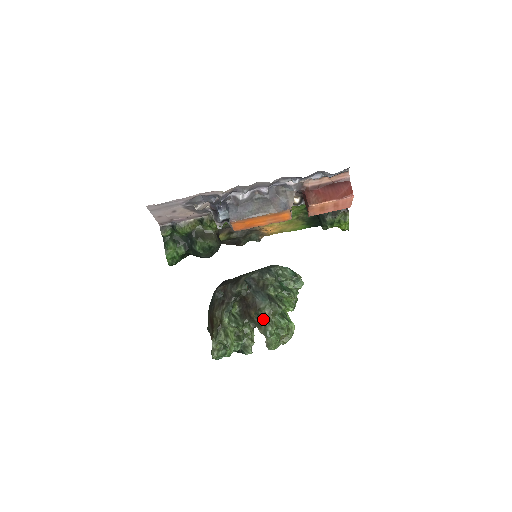
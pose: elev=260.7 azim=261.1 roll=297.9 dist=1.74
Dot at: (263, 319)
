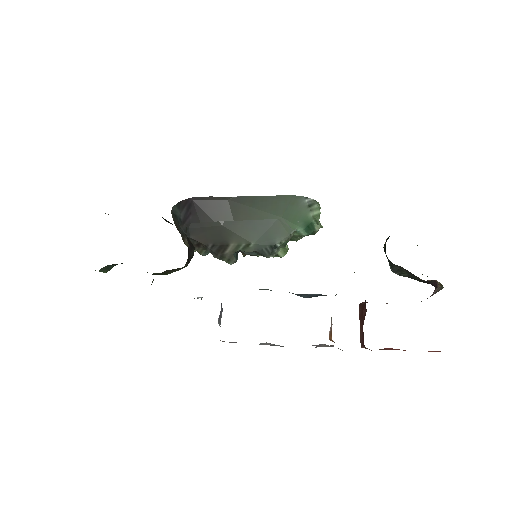
Dot at: occluded
